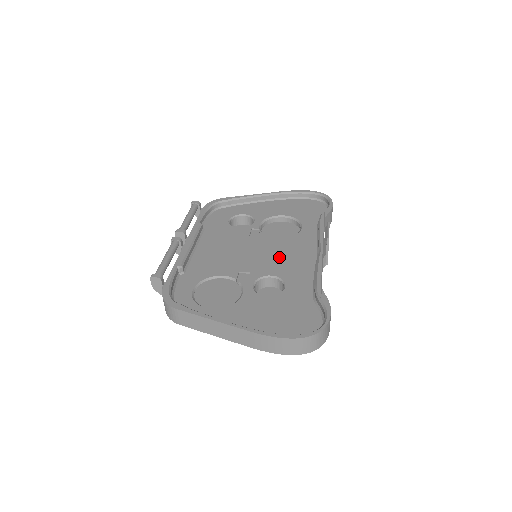
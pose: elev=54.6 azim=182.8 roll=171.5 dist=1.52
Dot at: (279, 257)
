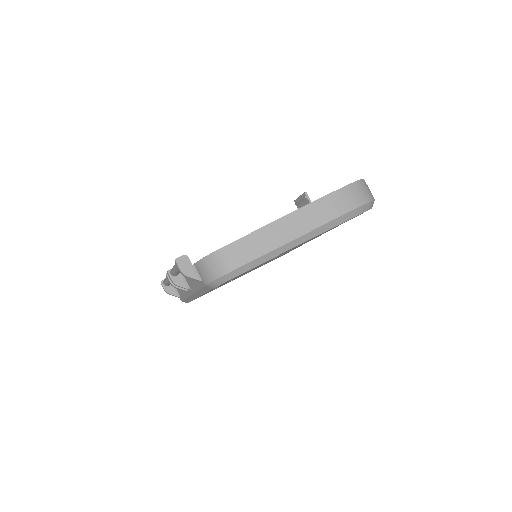
Dot at: occluded
